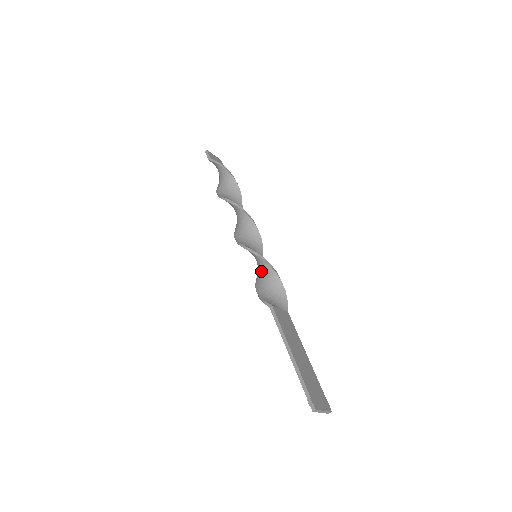
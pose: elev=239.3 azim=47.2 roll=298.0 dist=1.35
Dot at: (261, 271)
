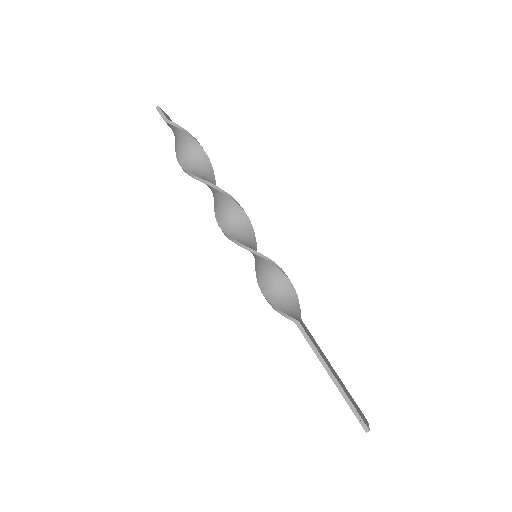
Dot at: (268, 275)
